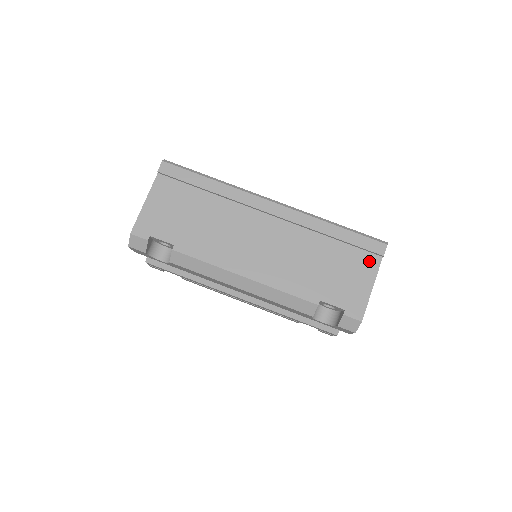
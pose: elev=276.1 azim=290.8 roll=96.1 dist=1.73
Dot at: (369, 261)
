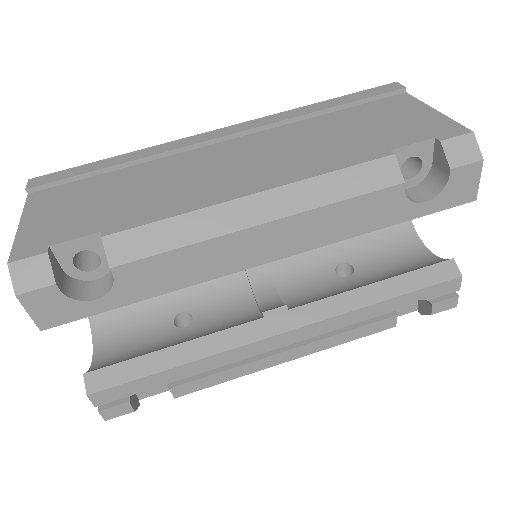
Dot at: (396, 101)
